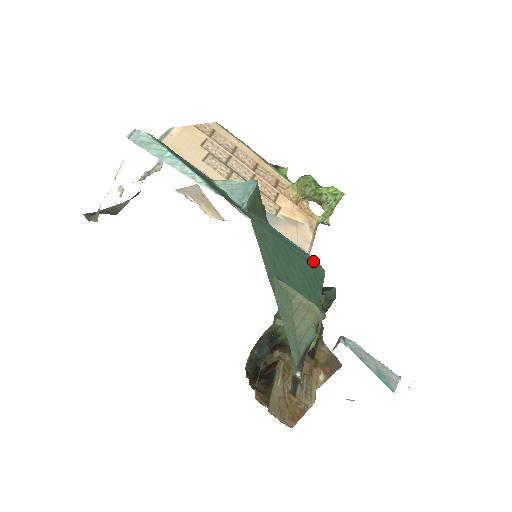
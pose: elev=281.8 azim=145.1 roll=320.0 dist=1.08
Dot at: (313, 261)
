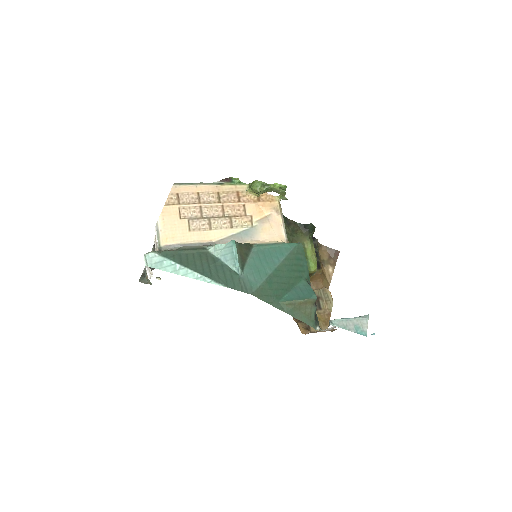
Dot at: (292, 250)
